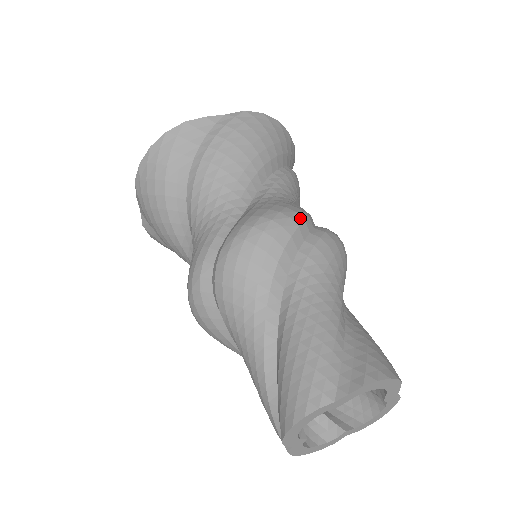
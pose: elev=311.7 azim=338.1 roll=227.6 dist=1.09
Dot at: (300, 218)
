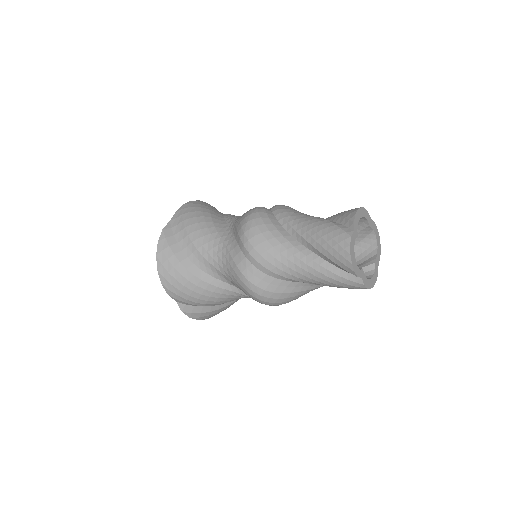
Dot at: occluded
